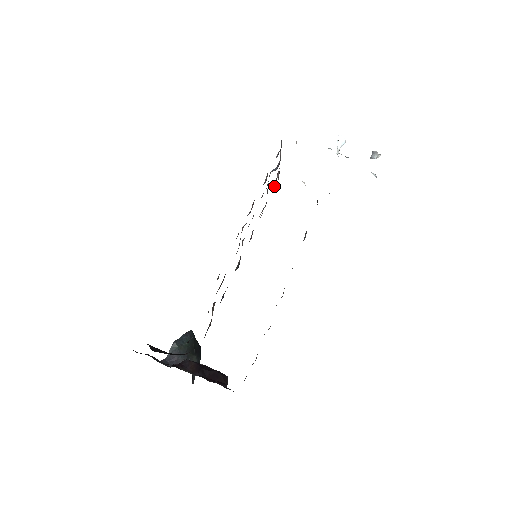
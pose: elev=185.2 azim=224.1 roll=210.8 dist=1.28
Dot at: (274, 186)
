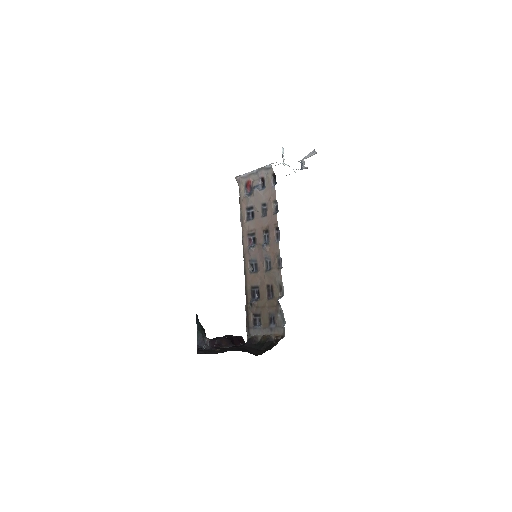
Dot at: (245, 192)
